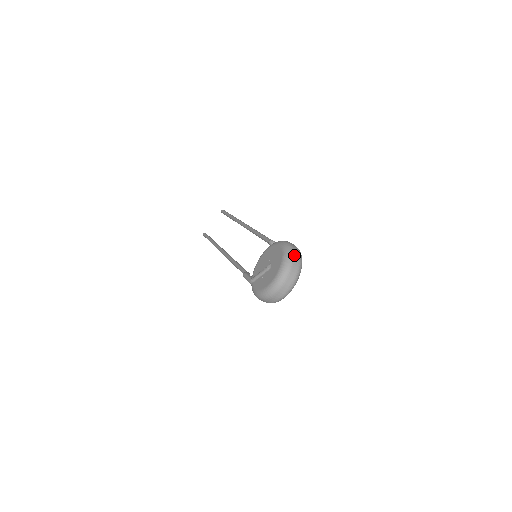
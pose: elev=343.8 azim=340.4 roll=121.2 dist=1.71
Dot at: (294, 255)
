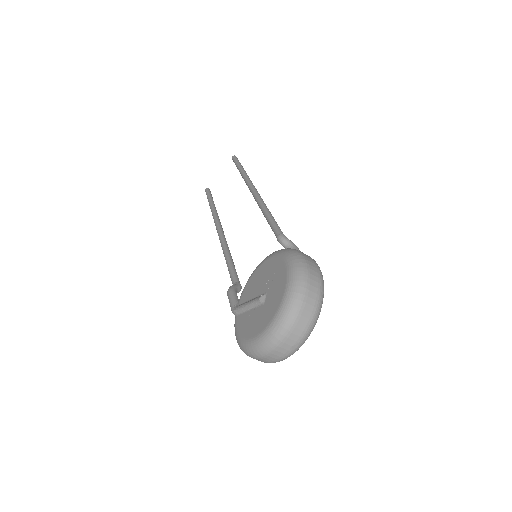
Dot at: (307, 289)
